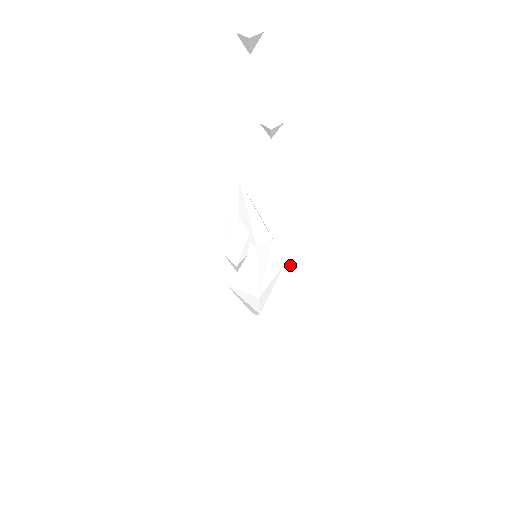
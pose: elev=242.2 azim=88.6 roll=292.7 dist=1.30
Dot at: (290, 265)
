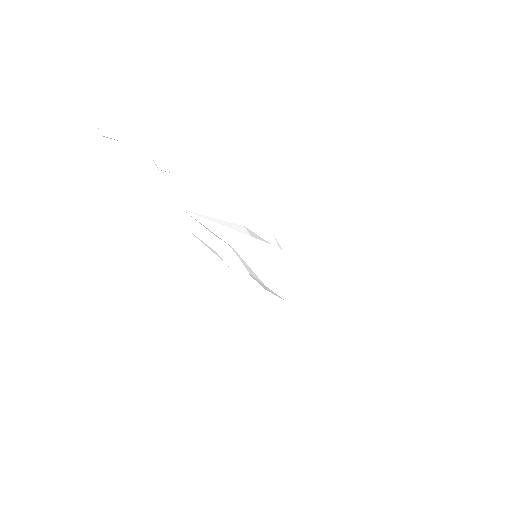
Dot at: (294, 252)
